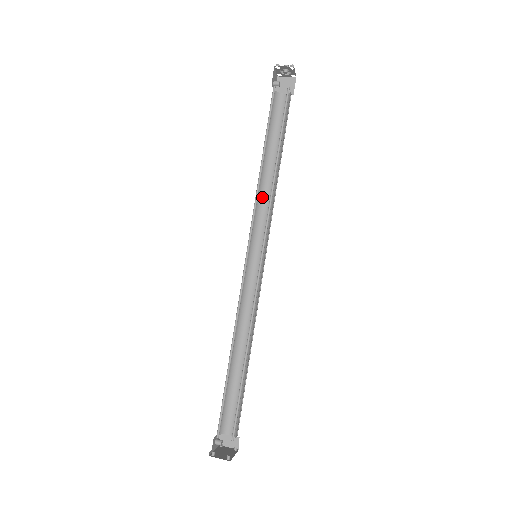
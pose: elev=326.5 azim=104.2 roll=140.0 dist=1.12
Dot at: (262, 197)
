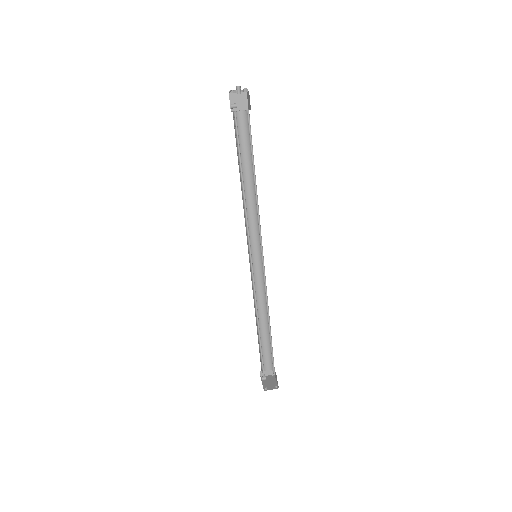
Dot at: (246, 207)
